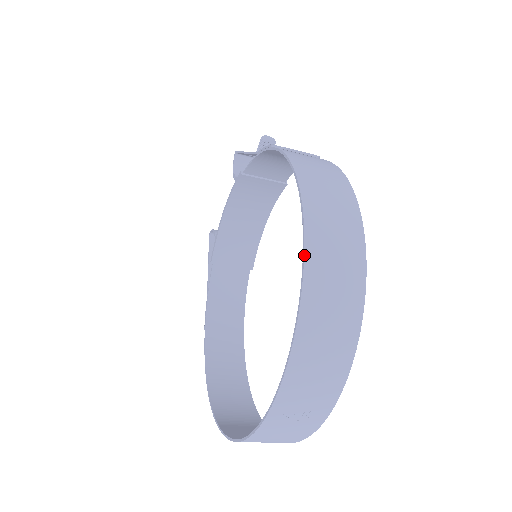
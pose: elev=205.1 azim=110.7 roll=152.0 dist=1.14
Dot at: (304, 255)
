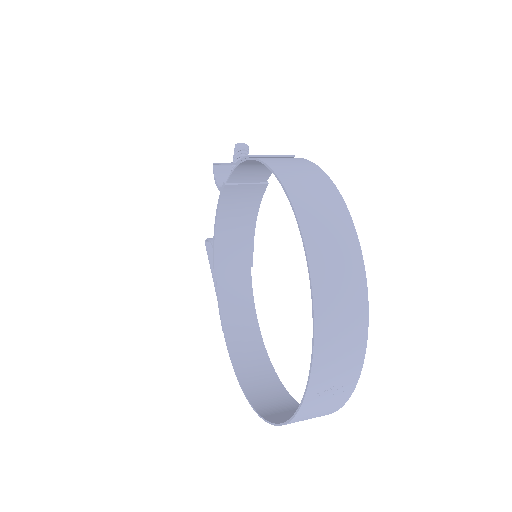
Dot at: (306, 253)
